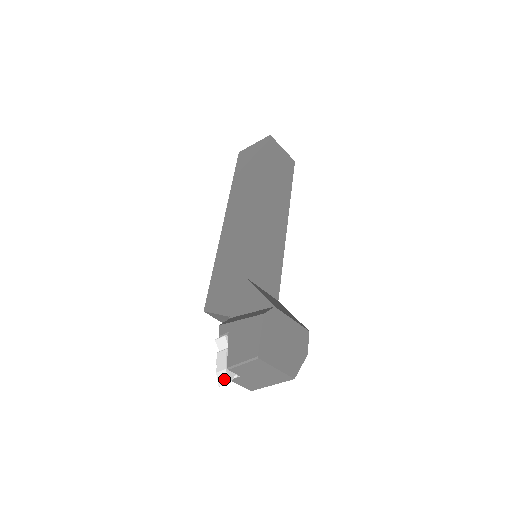
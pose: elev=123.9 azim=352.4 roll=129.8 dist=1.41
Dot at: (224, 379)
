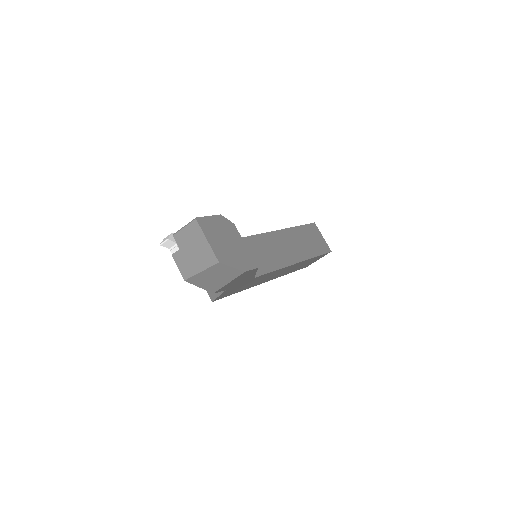
Dot at: (166, 238)
